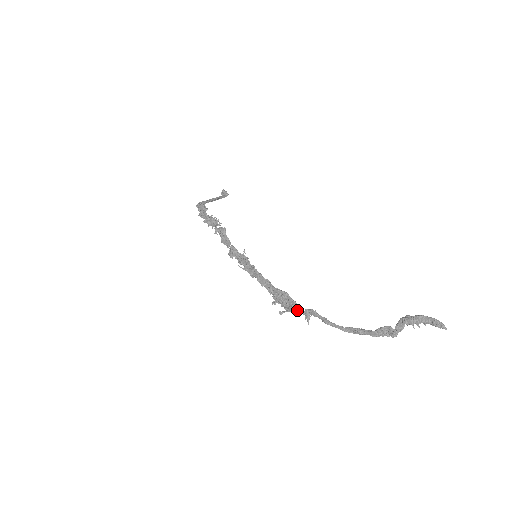
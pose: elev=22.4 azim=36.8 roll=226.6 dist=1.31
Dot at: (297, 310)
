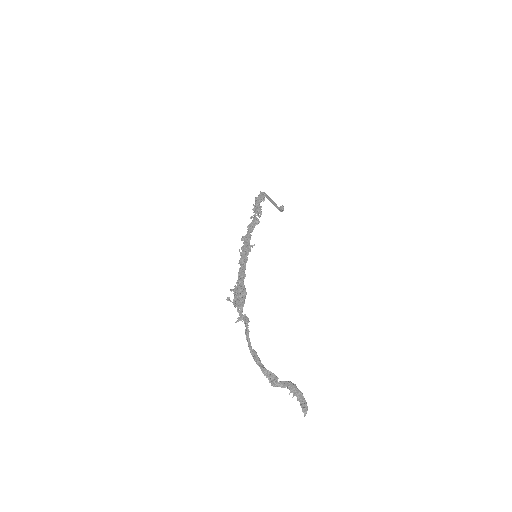
Dot at: (239, 308)
